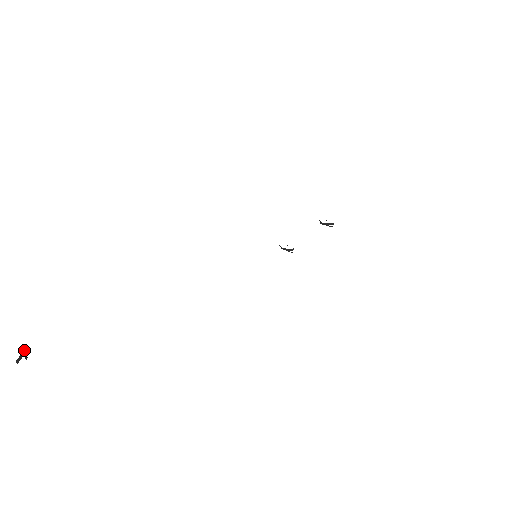
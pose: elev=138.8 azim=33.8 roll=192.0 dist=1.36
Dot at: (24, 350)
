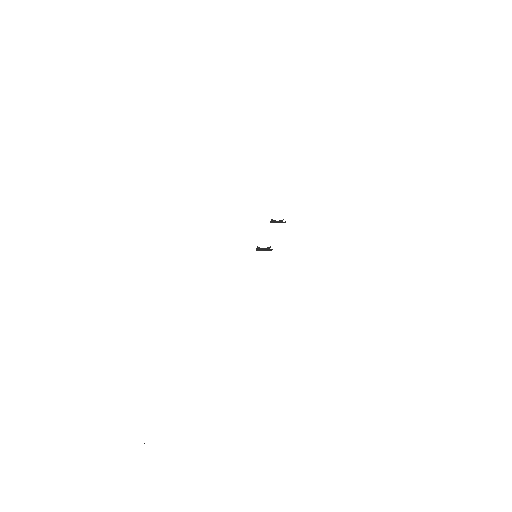
Dot at: occluded
